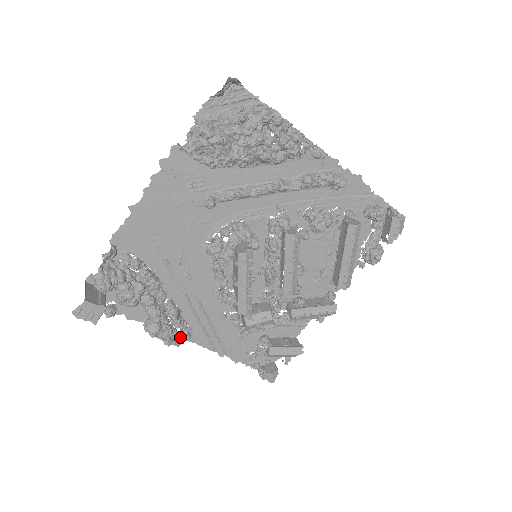
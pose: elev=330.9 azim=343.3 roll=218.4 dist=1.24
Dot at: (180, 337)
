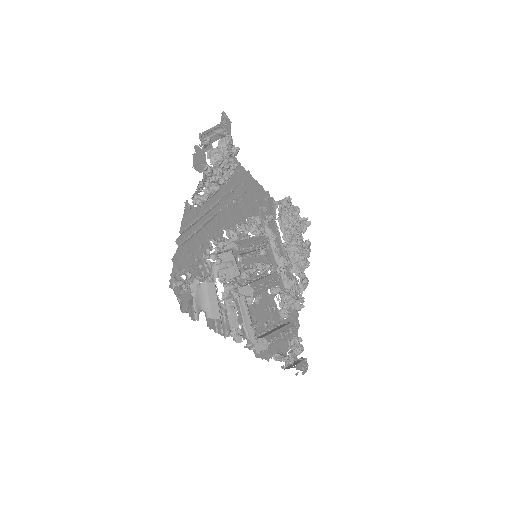
Dot at: (197, 194)
